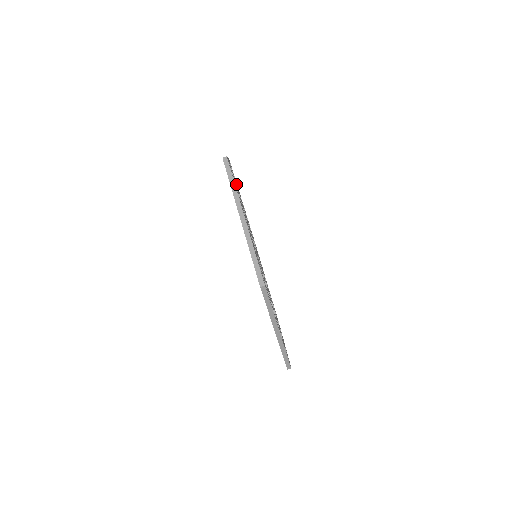
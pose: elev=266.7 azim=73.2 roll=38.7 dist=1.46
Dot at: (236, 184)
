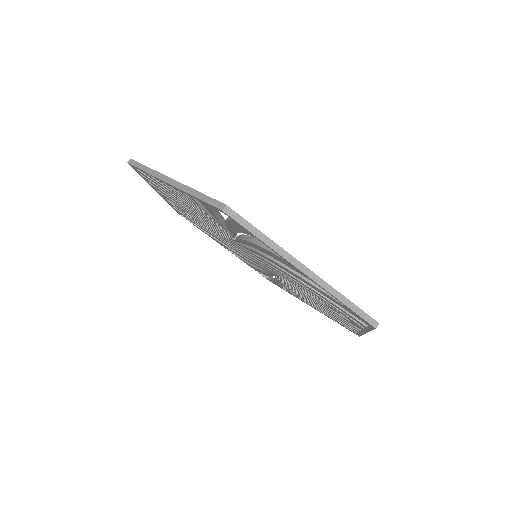
Dot at: occluded
